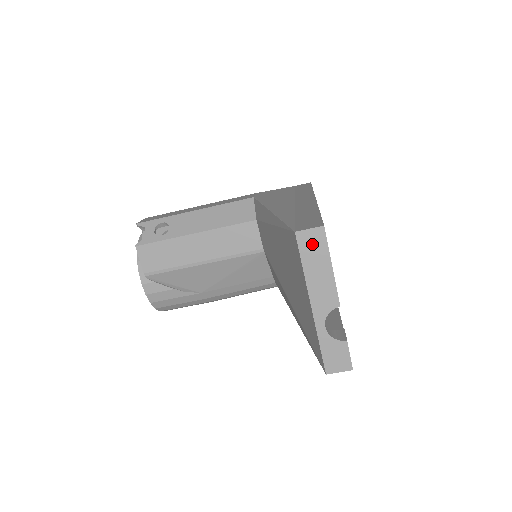
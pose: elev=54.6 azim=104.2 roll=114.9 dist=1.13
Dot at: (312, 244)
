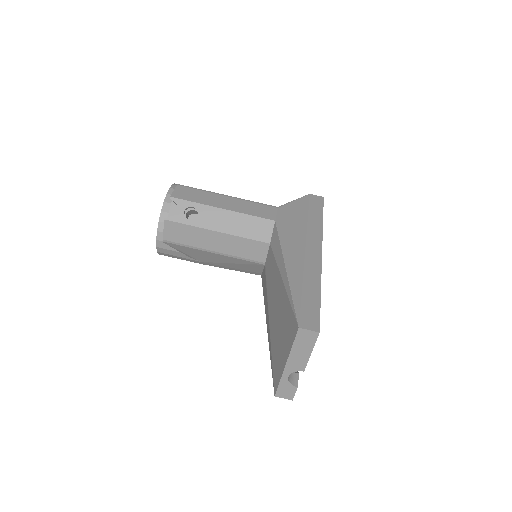
Dot at: (306, 338)
